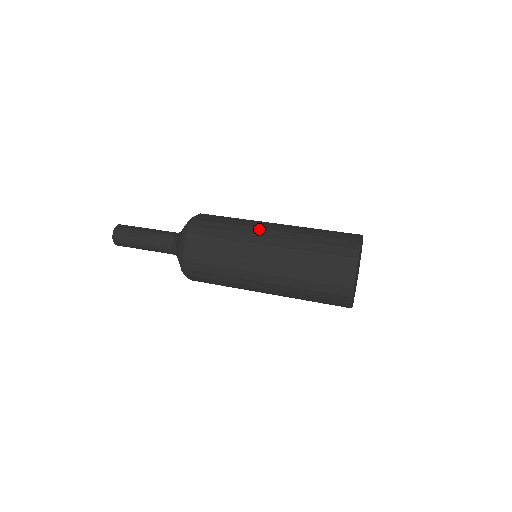
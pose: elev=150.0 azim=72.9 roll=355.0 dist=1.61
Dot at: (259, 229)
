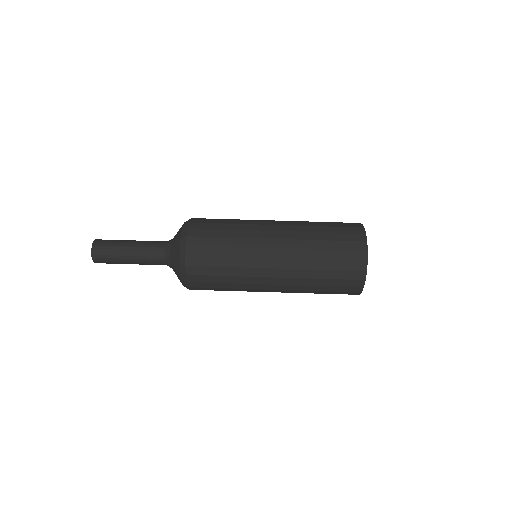
Dot at: (261, 270)
